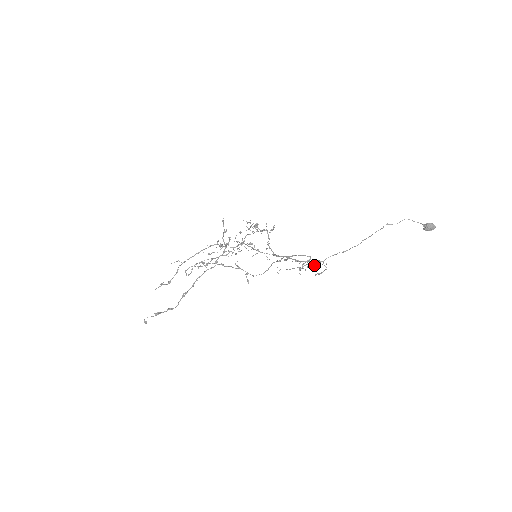
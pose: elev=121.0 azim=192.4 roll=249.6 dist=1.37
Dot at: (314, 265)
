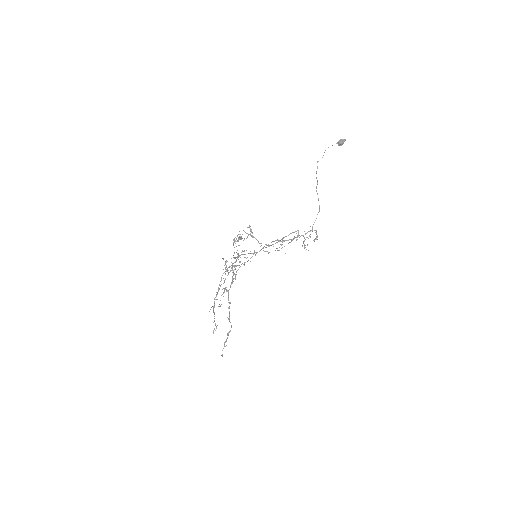
Dot at: occluded
